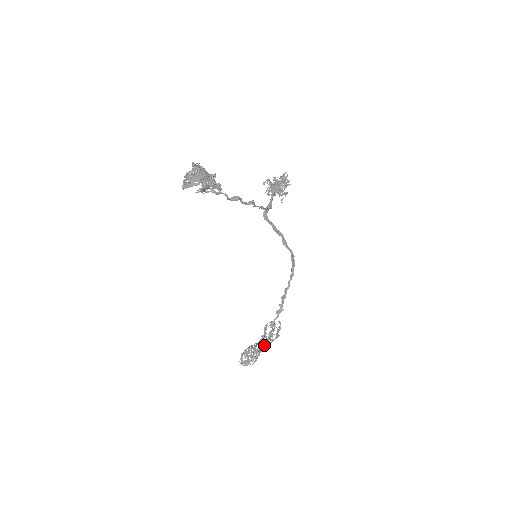
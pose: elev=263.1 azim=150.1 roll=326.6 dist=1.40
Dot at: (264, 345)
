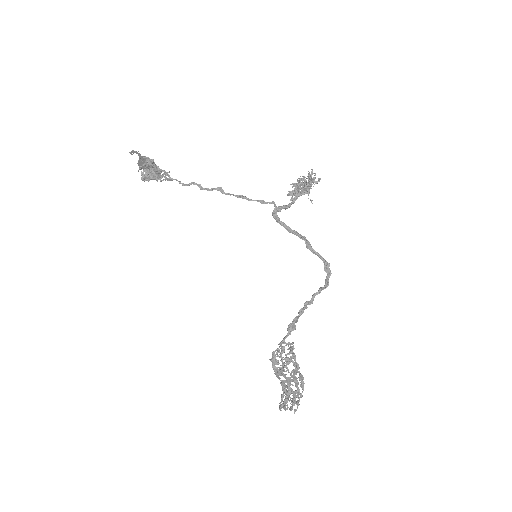
Dot at: (292, 380)
